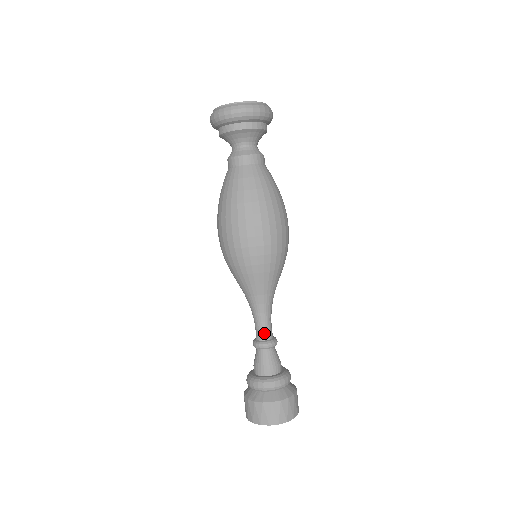
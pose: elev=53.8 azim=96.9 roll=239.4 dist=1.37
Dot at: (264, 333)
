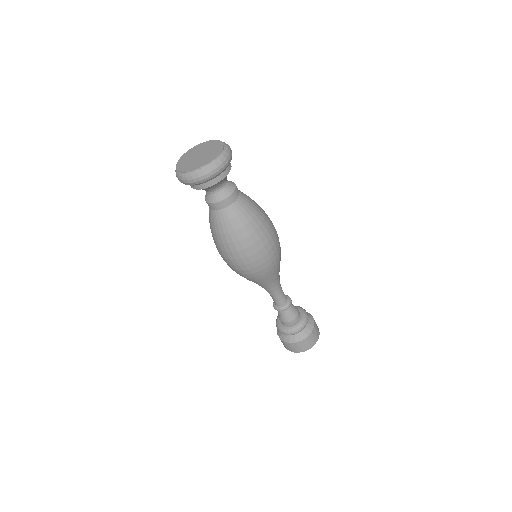
Dot at: (281, 301)
